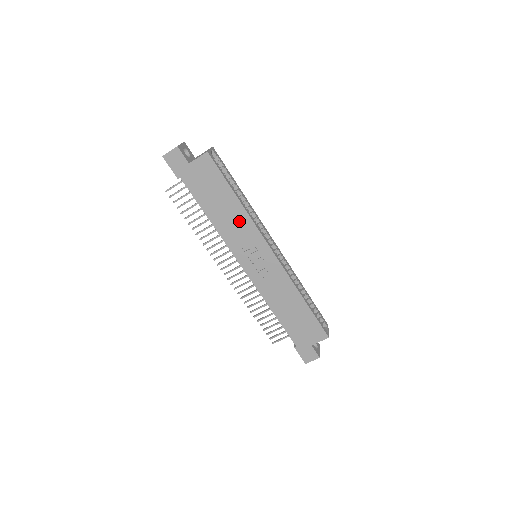
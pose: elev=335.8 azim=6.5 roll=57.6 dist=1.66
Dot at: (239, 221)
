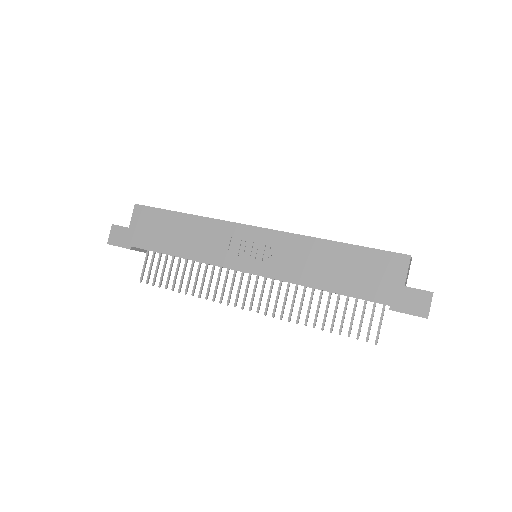
Dot at: (203, 231)
